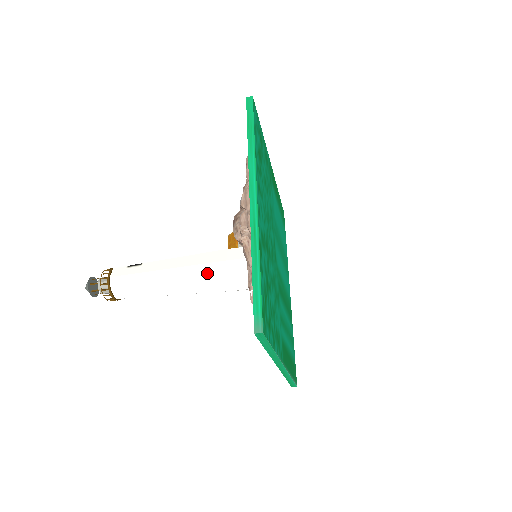
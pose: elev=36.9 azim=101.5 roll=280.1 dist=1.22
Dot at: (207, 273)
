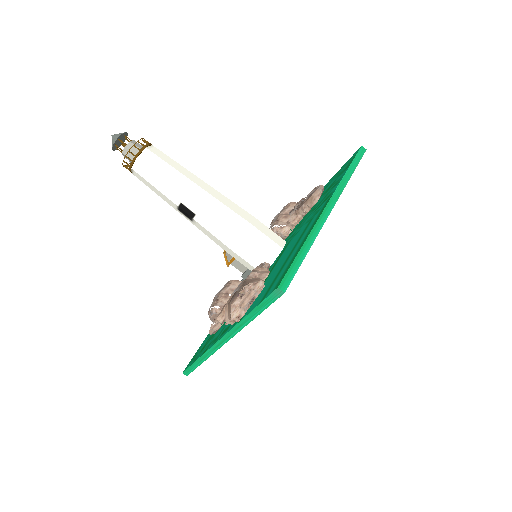
Dot at: occluded
